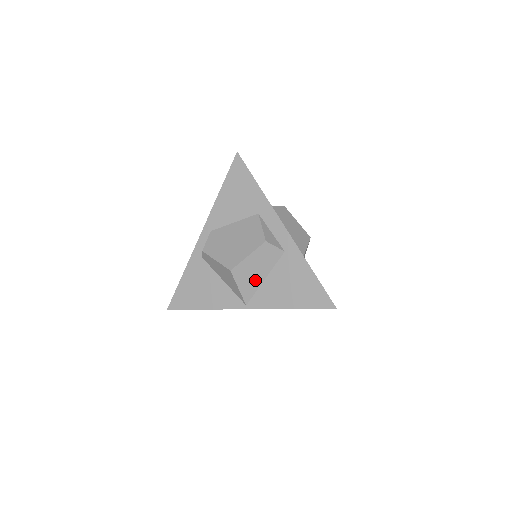
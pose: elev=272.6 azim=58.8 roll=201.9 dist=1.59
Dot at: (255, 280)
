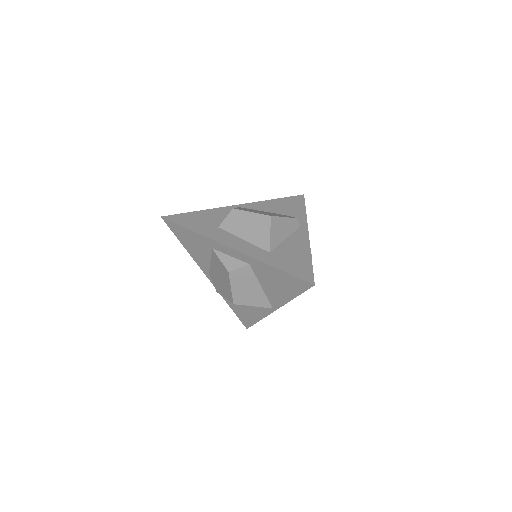
Dot at: (256, 293)
